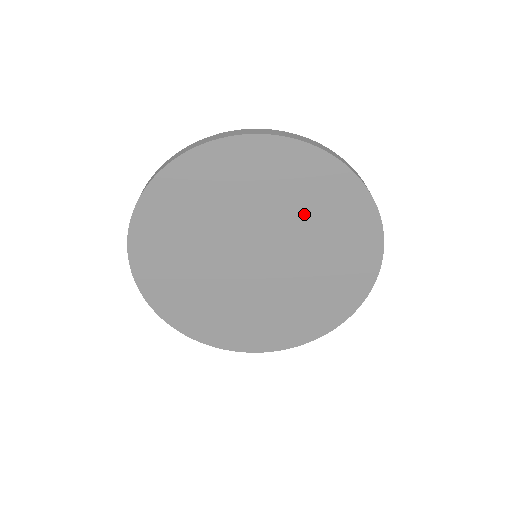
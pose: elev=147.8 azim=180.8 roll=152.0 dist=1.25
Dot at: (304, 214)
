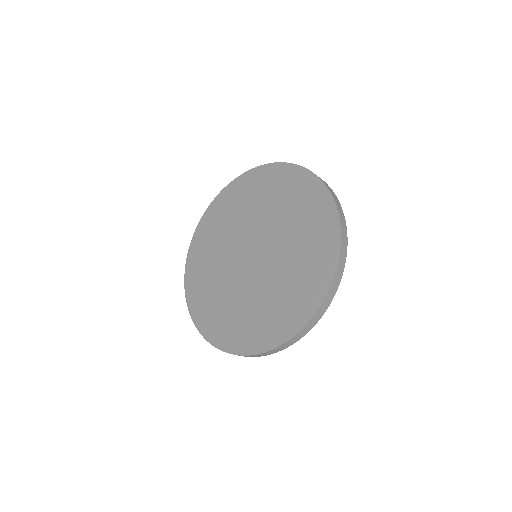
Dot at: (297, 247)
